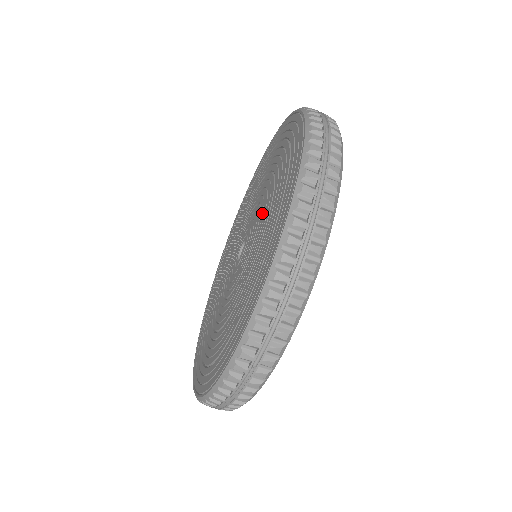
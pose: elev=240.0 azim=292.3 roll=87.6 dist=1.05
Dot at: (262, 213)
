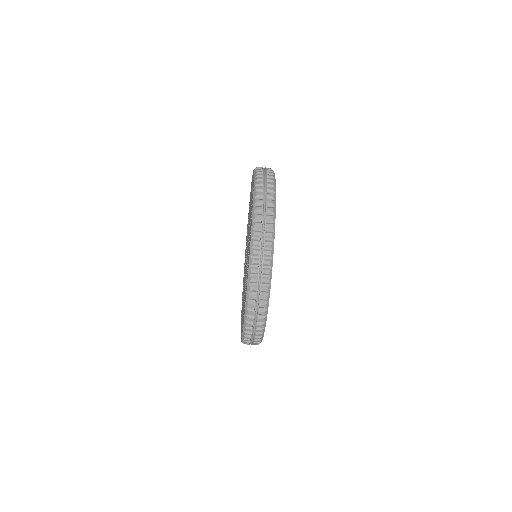
Dot at: occluded
